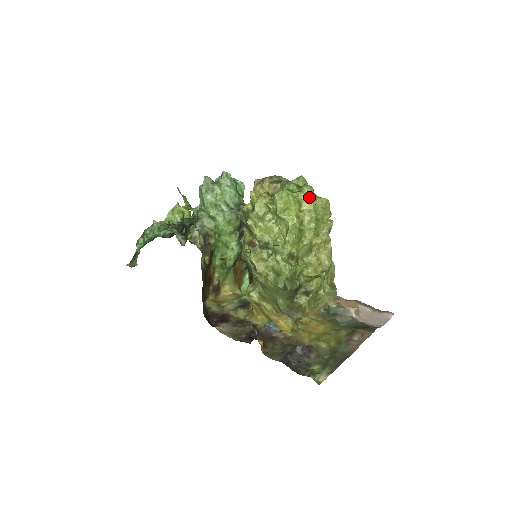
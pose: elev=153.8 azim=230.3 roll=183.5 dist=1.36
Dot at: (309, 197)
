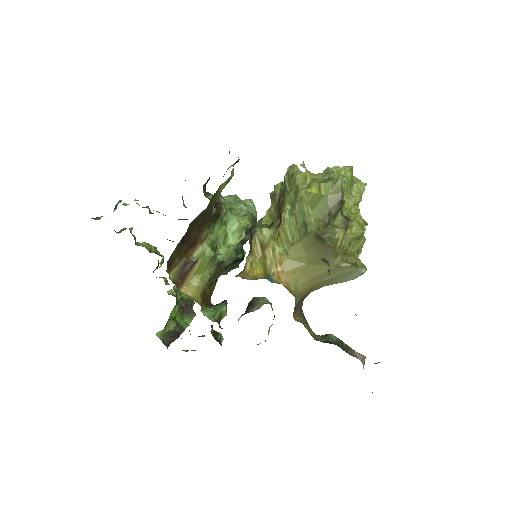
Dot at: (358, 180)
